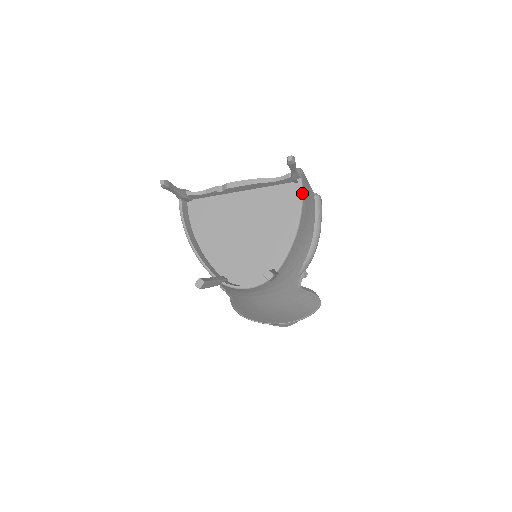
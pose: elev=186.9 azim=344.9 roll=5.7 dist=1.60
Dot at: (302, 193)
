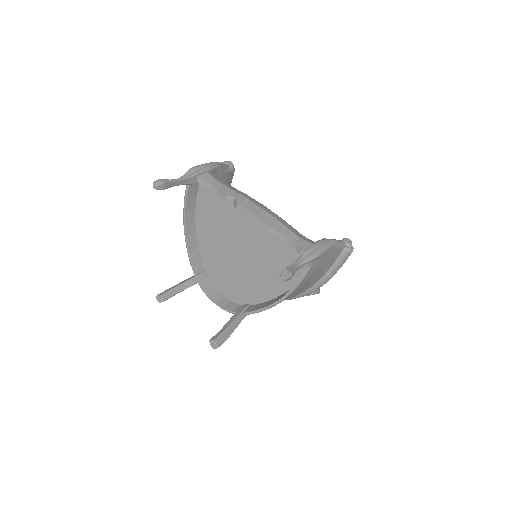
Dot at: (303, 278)
